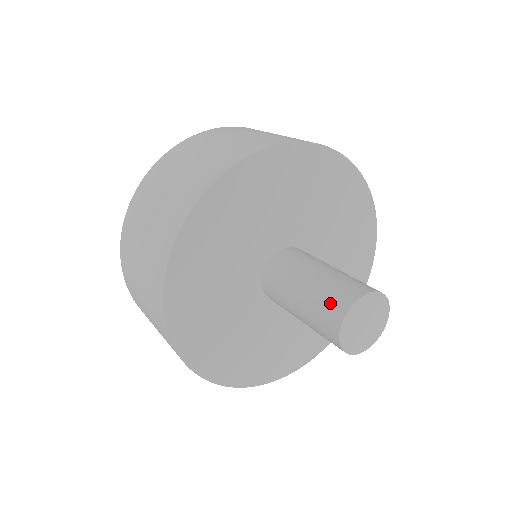
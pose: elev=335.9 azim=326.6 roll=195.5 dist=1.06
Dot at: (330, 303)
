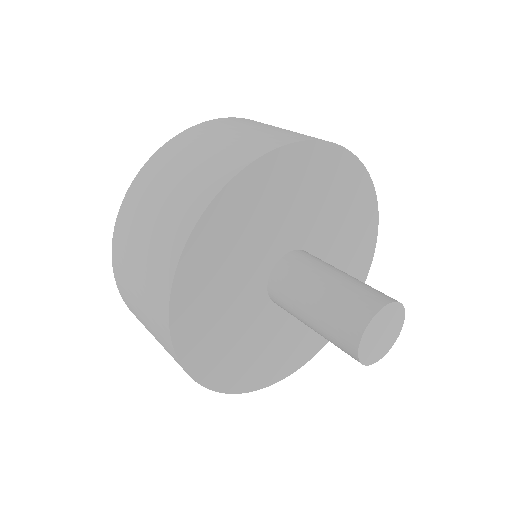
Dot at: (368, 293)
